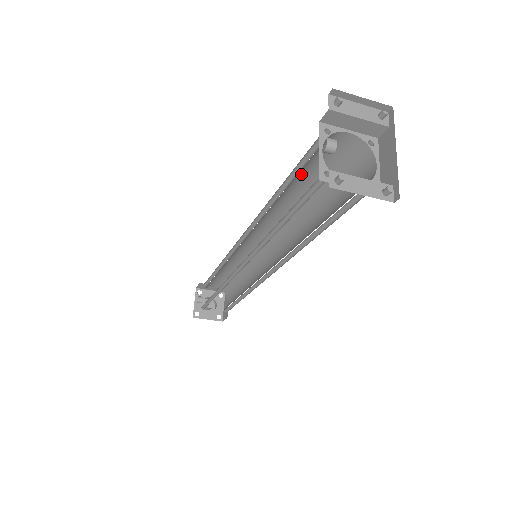
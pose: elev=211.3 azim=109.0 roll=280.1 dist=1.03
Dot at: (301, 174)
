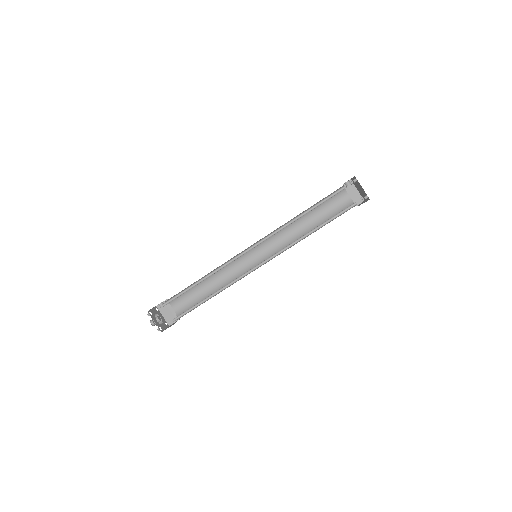
Dot at: (319, 208)
